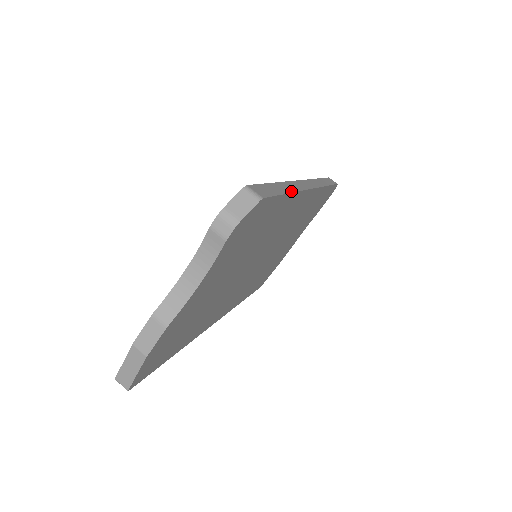
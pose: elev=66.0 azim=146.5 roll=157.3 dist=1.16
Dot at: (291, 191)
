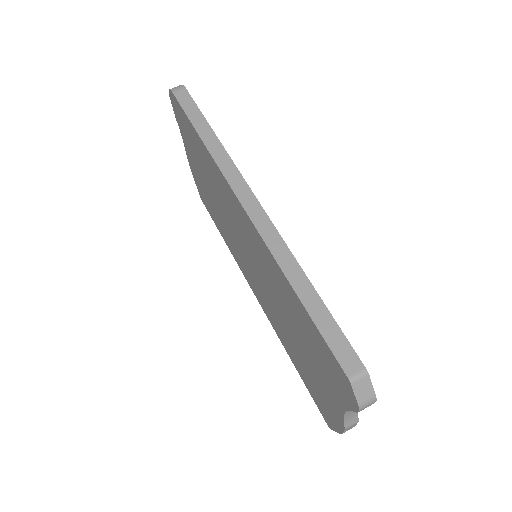
Dot at: (305, 278)
